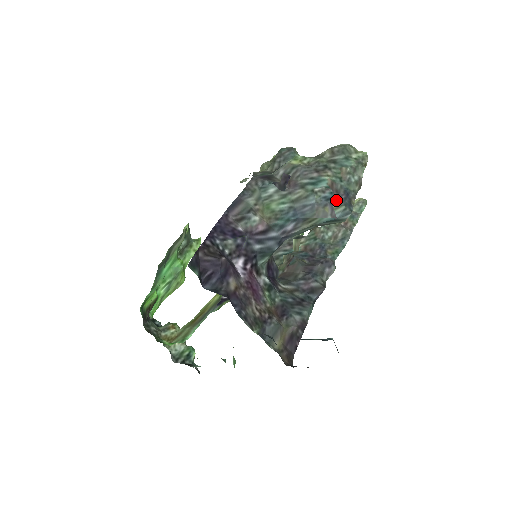
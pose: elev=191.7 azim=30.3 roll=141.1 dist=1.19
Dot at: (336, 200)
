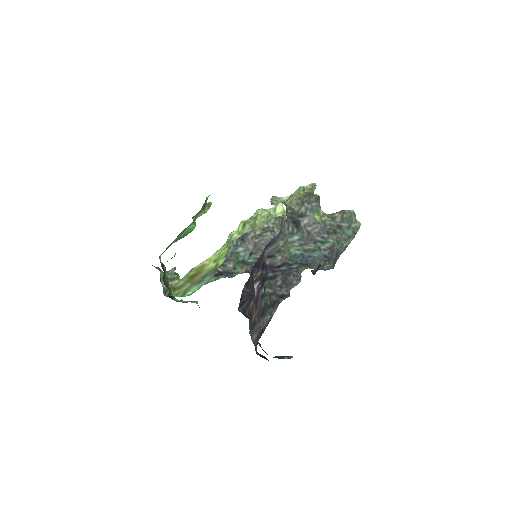
Dot at: (329, 258)
